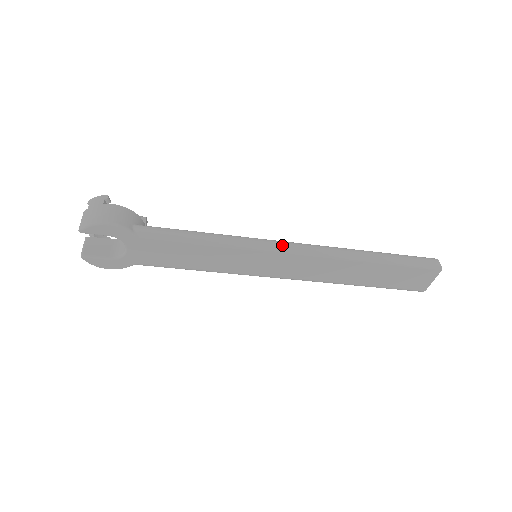
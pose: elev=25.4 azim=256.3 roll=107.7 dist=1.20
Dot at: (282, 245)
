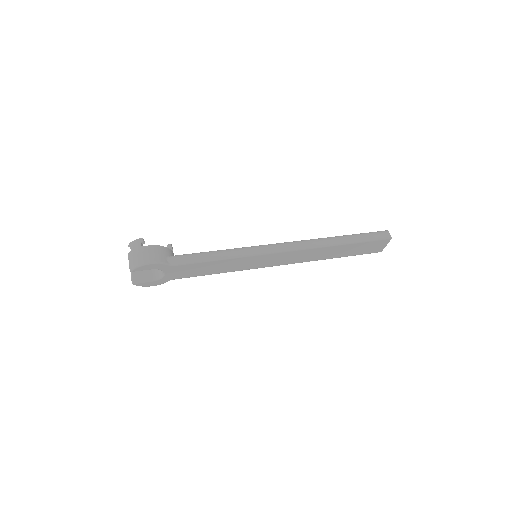
Dot at: (274, 248)
